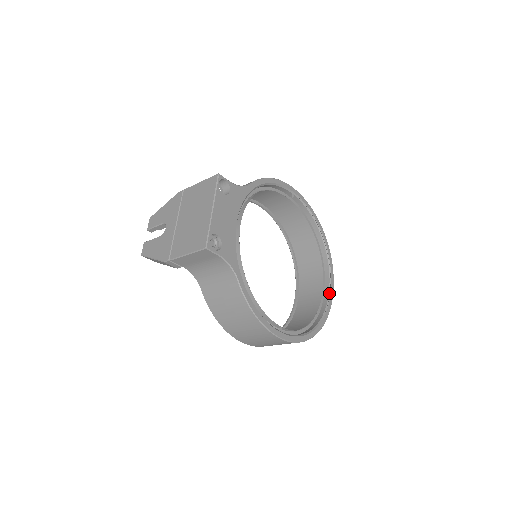
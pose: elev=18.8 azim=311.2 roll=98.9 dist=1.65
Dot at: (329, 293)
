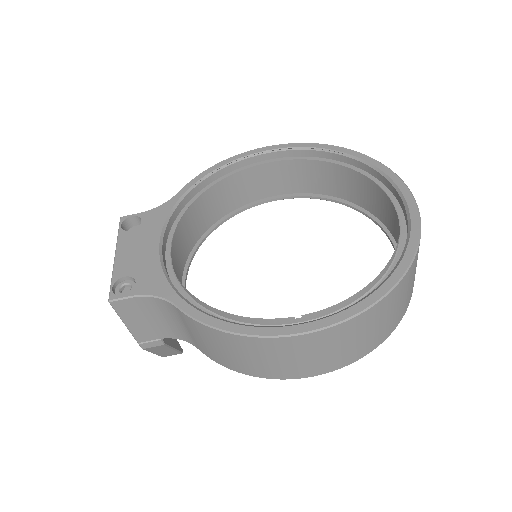
Dot at: (405, 209)
